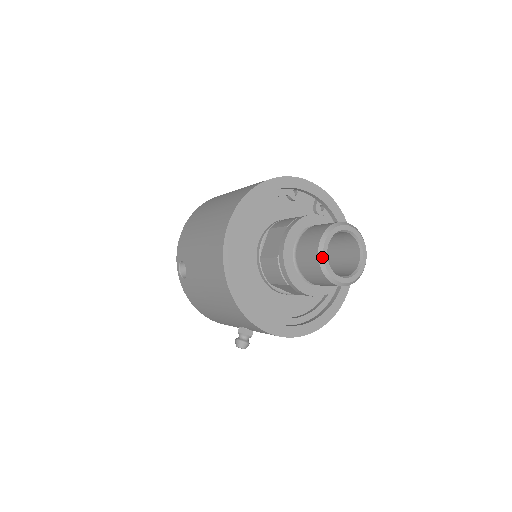
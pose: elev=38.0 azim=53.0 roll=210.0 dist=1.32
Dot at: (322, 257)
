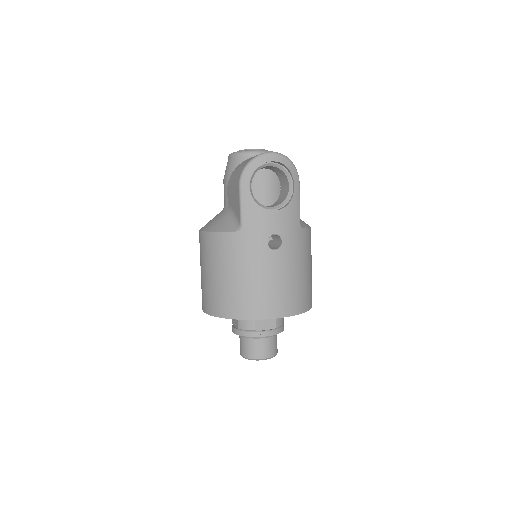
Dot at: occluded
